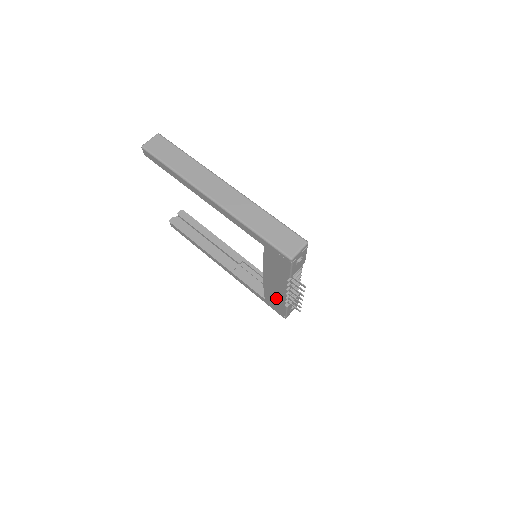
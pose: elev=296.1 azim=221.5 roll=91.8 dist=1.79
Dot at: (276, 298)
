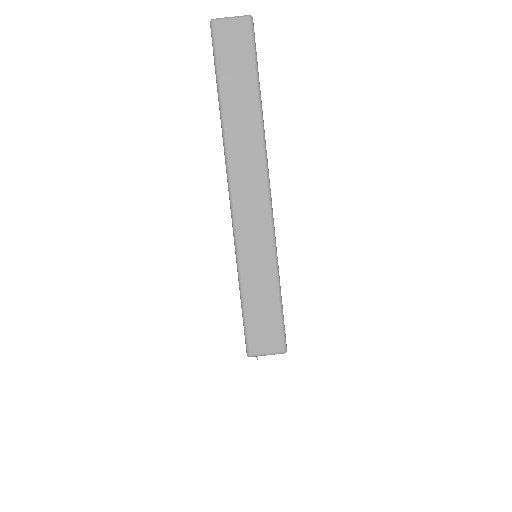
Dot at: occluded
